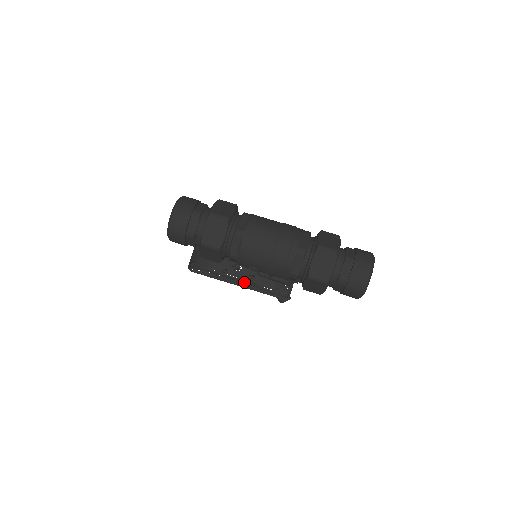
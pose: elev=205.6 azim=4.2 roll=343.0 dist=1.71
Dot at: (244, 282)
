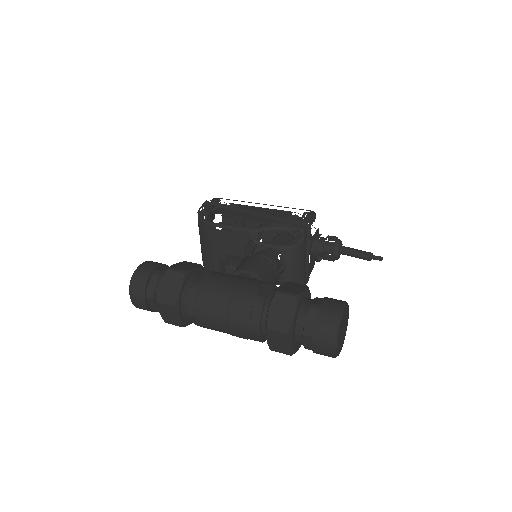
Dot at: occluded
